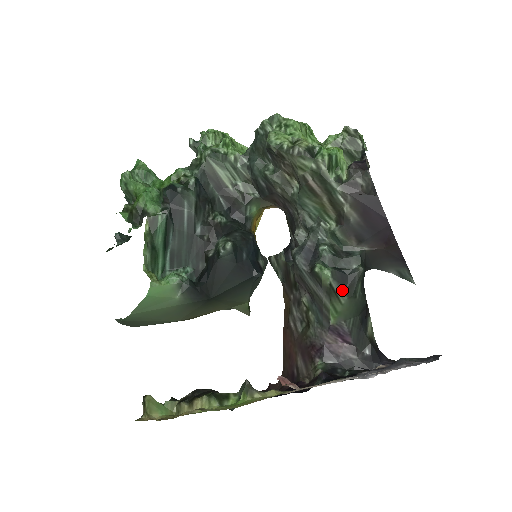
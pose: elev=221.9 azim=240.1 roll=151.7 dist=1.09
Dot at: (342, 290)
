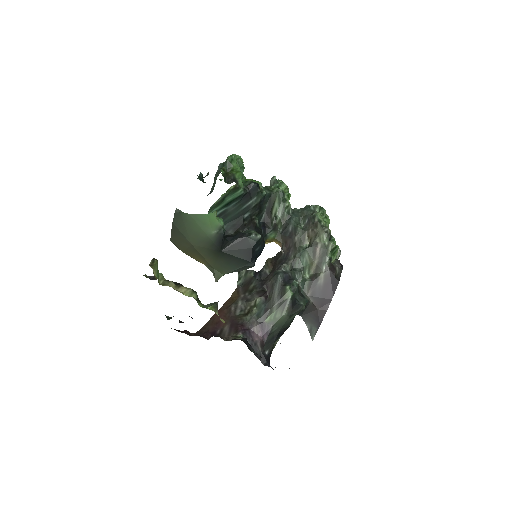
Dot at: (289, 308)
